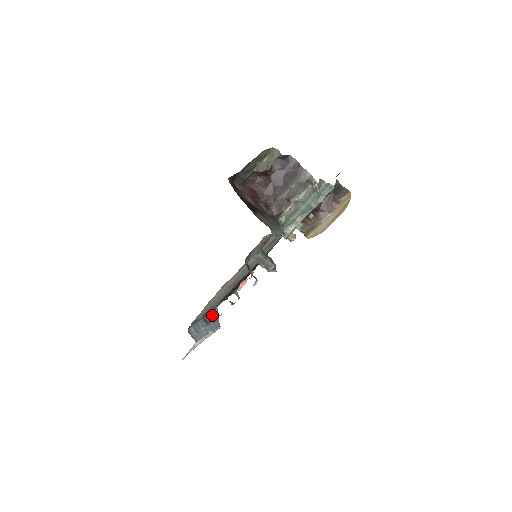
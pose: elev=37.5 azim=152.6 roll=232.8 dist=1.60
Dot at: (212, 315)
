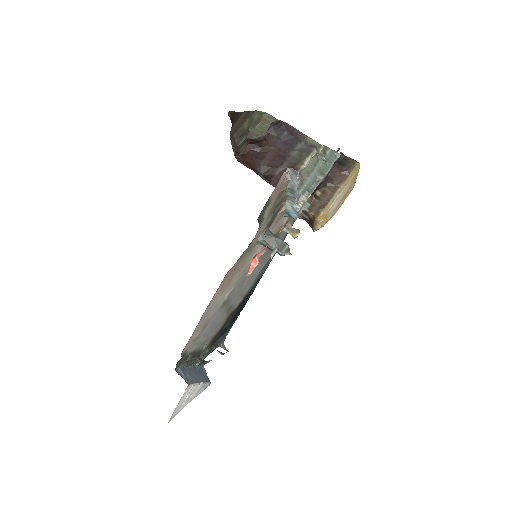
Dot at: (199, 367)
